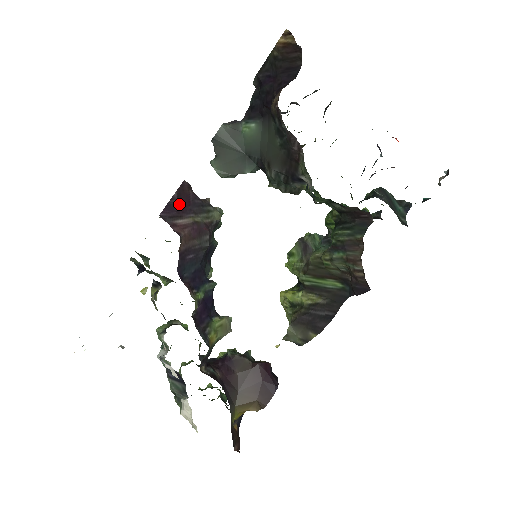
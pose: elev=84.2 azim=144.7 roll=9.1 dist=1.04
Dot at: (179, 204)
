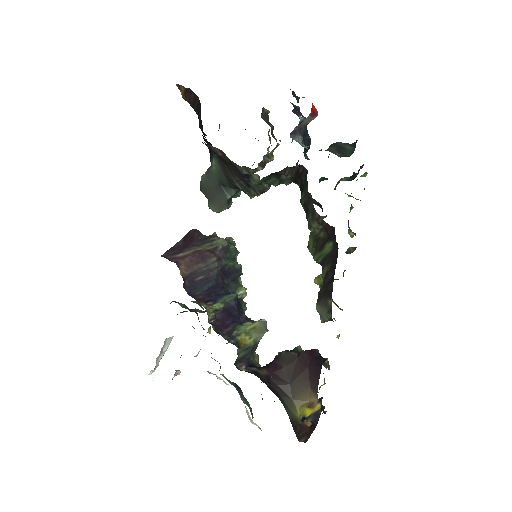
Dot at: (183, 244)
